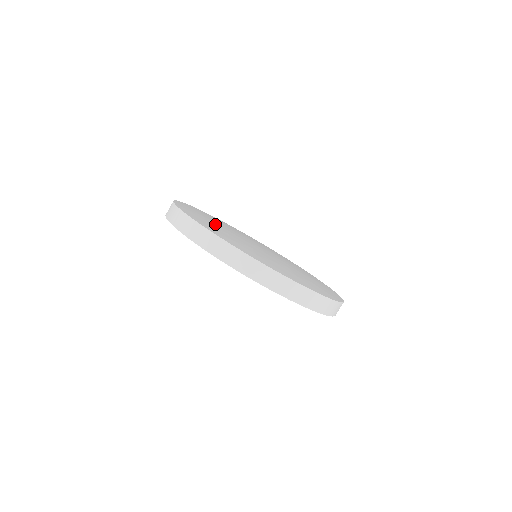
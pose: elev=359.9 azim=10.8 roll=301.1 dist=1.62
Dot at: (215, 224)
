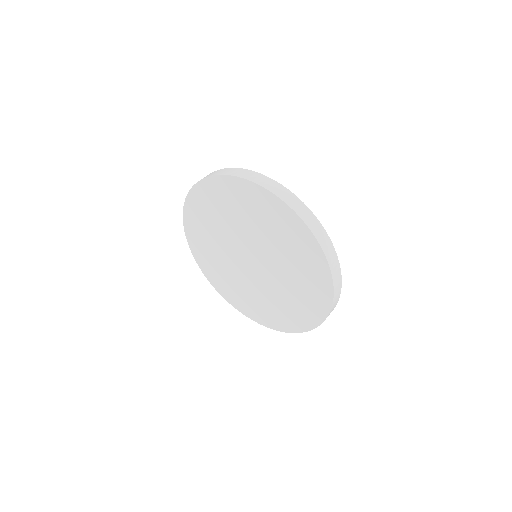
Dot at: occluded
